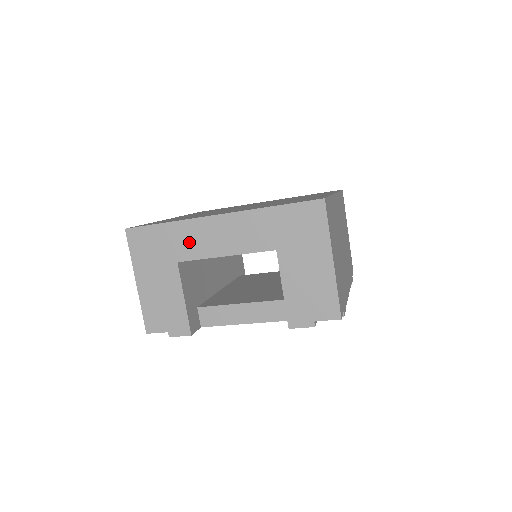
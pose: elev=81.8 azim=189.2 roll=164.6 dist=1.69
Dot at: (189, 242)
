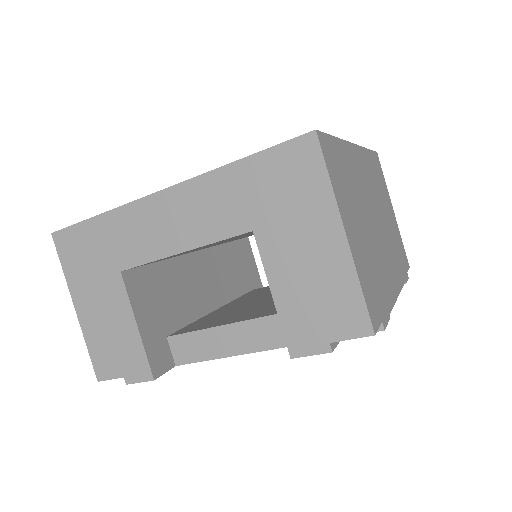
Dot at: (131, 239)
